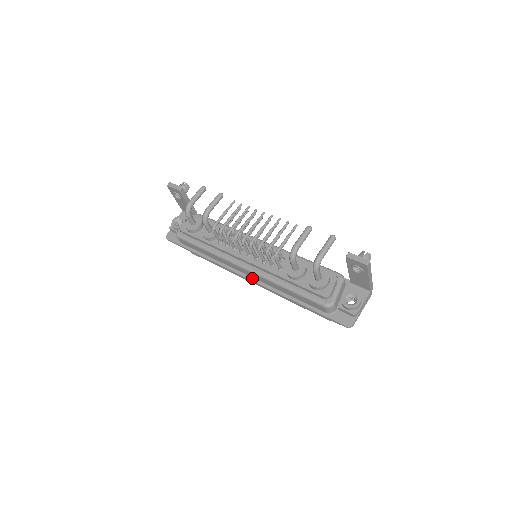
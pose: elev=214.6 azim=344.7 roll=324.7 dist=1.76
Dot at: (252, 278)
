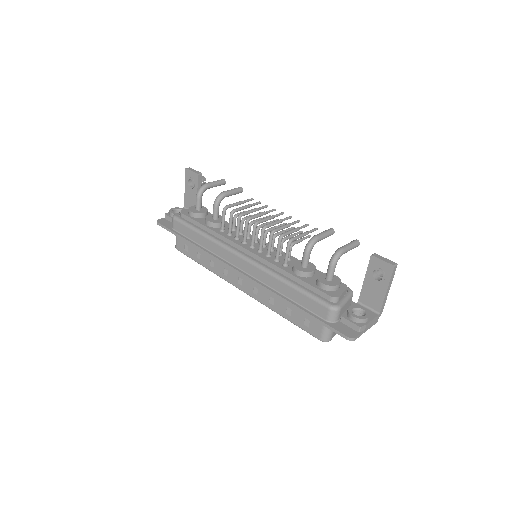
Dot at: (245, 273)
